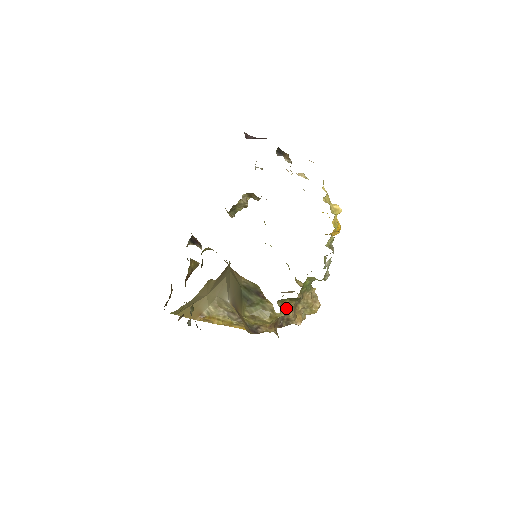
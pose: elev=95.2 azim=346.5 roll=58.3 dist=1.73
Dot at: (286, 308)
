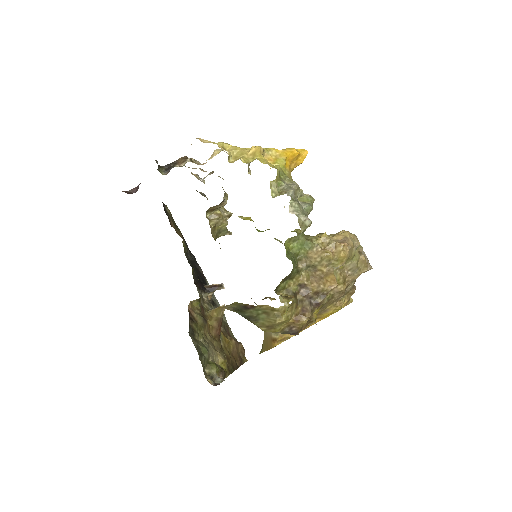
Dot at: (301, 287)
